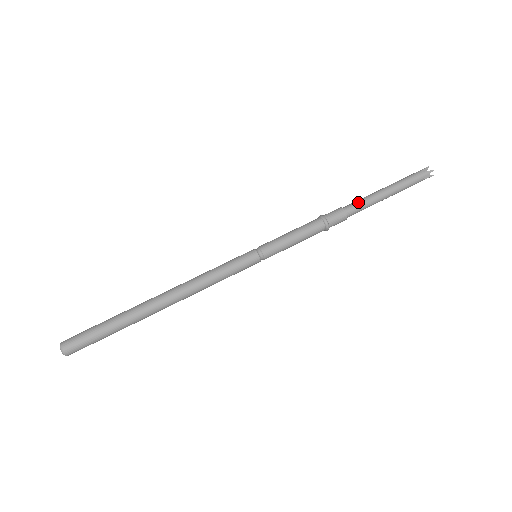
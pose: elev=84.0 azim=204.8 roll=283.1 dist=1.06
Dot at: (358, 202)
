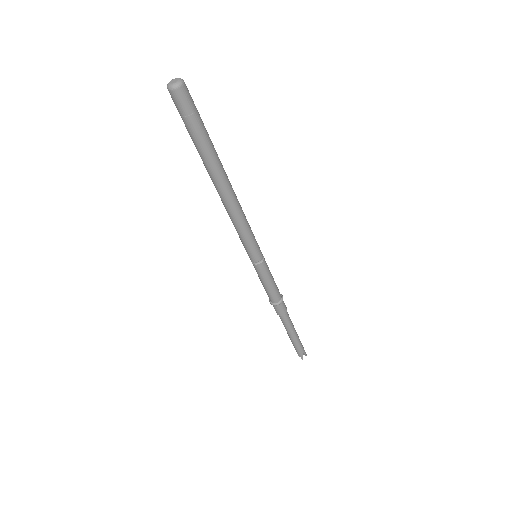
Dot at: occluded
